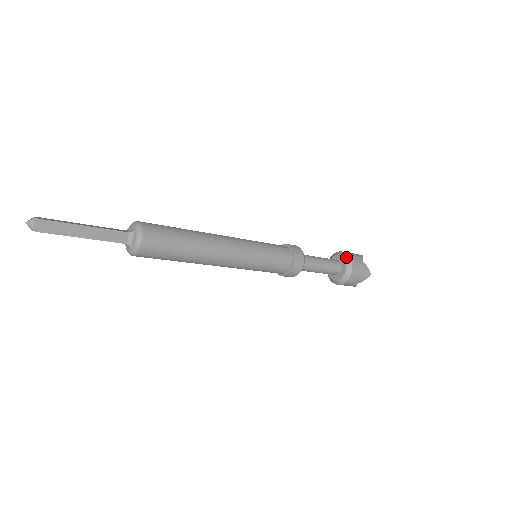
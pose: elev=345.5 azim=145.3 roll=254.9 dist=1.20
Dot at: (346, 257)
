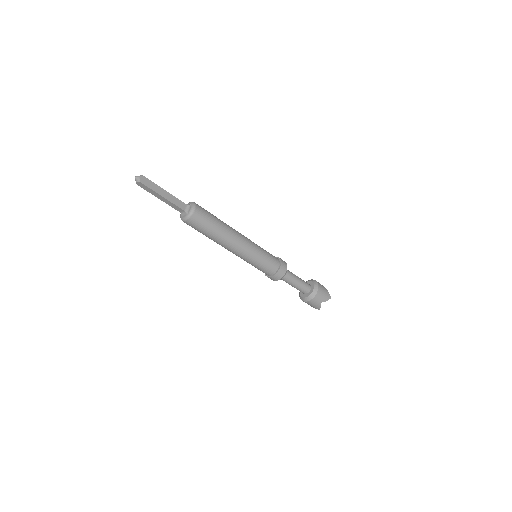
Dot at: (313, 294)
